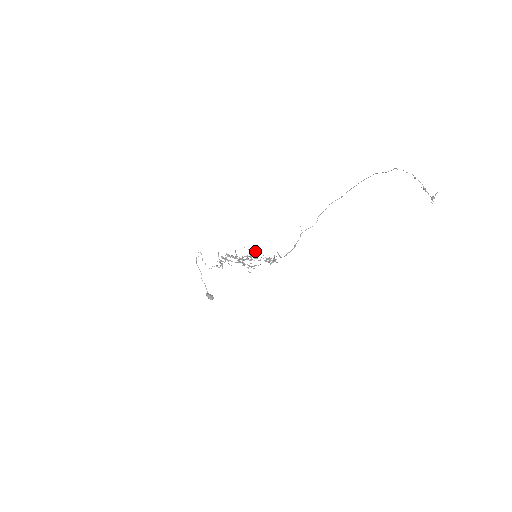
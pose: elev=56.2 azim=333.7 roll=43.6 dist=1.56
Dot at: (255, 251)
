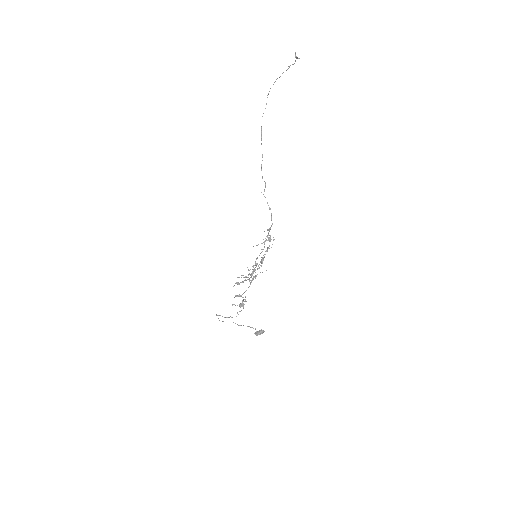
Dot at: occluded
